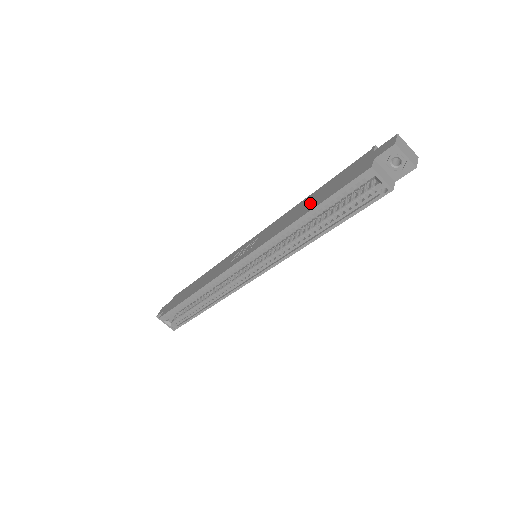
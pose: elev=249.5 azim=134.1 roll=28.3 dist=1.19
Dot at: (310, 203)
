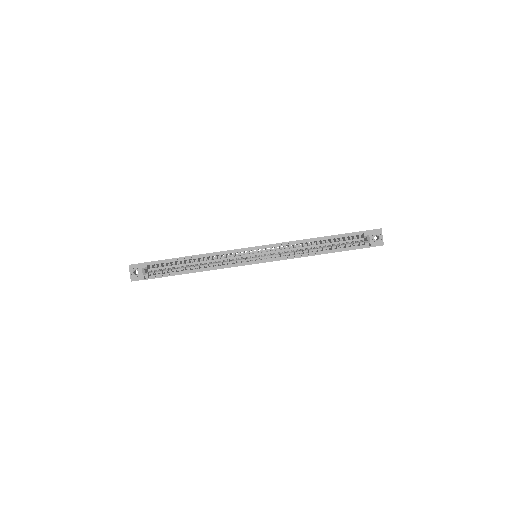
Dot at: occluded
